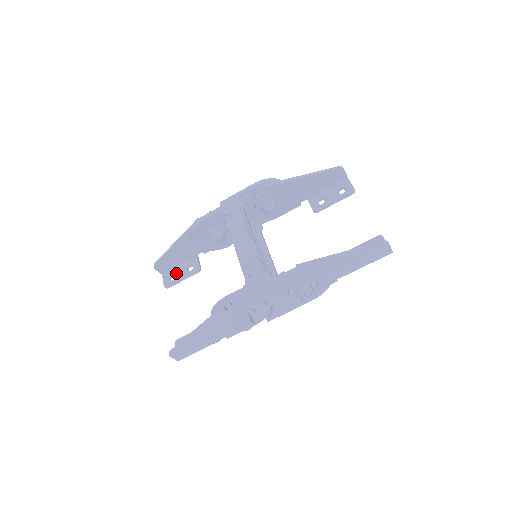
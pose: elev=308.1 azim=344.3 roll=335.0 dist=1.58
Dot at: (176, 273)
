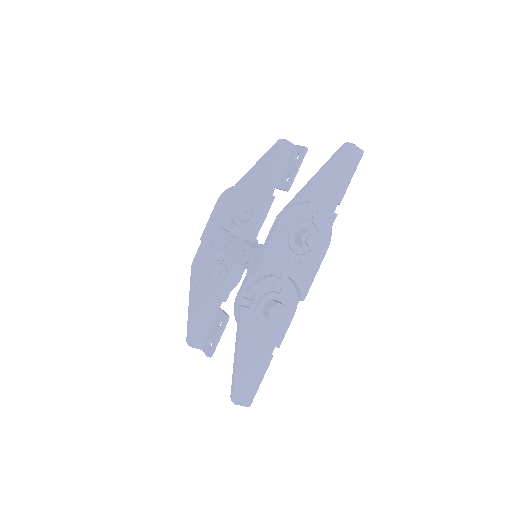
Dot at: (211, 337)
